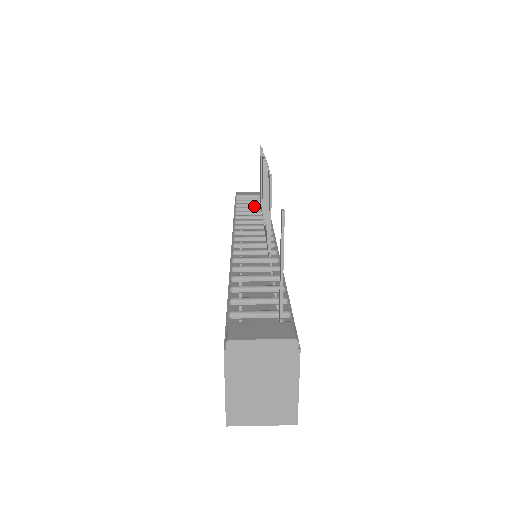
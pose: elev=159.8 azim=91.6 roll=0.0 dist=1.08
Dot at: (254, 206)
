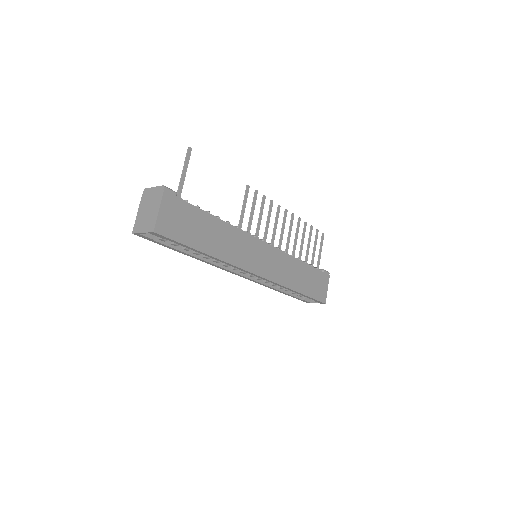
Dot at: occluded
